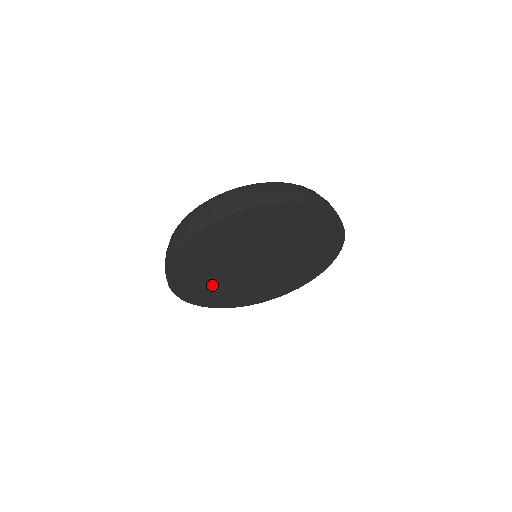
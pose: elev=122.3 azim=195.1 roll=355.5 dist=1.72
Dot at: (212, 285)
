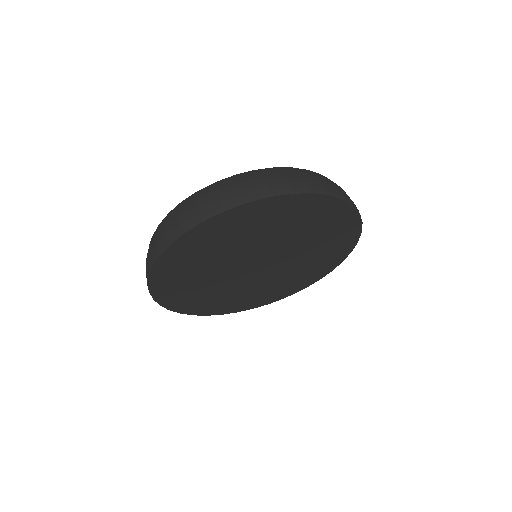
Dot at: (245, 295)
